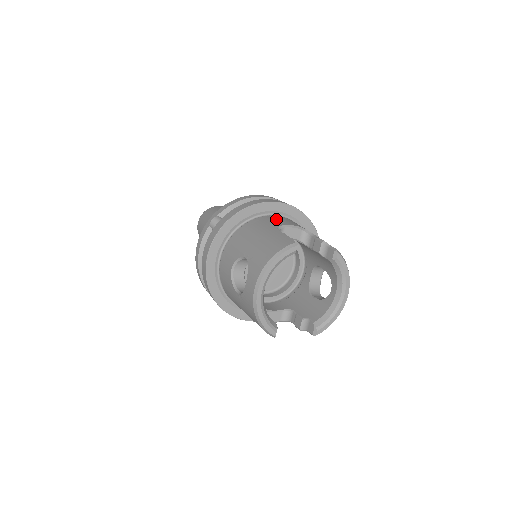
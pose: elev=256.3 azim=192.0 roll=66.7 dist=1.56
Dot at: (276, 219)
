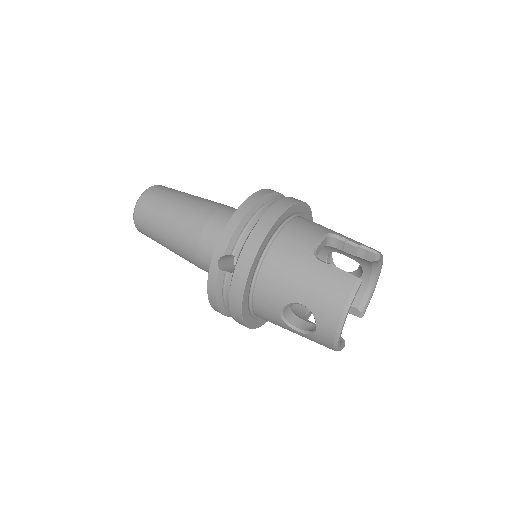
Dot at: (296, 236)
